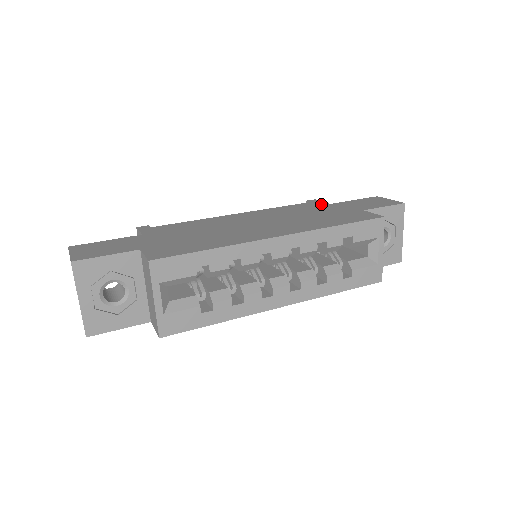
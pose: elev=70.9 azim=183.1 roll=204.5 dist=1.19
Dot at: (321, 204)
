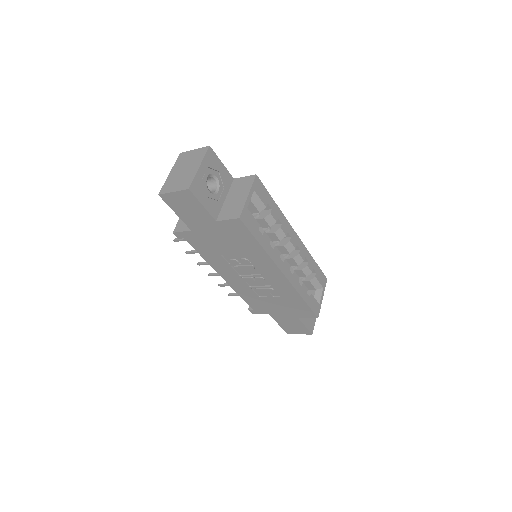
Dot at: occluded
